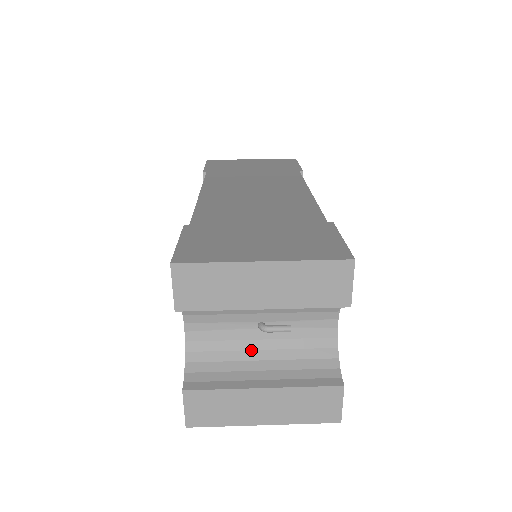
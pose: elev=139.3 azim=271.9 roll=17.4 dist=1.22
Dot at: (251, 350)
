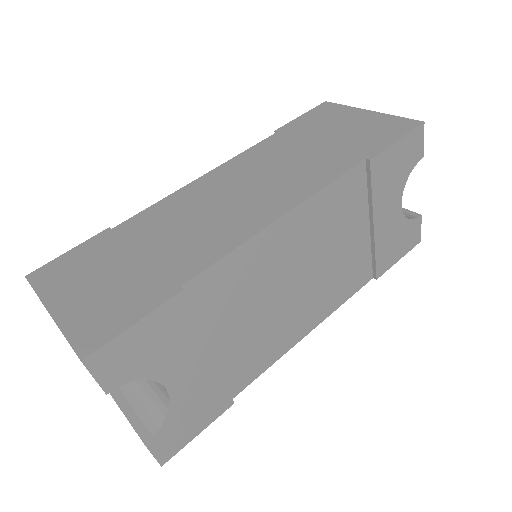
Dot at: occluded
